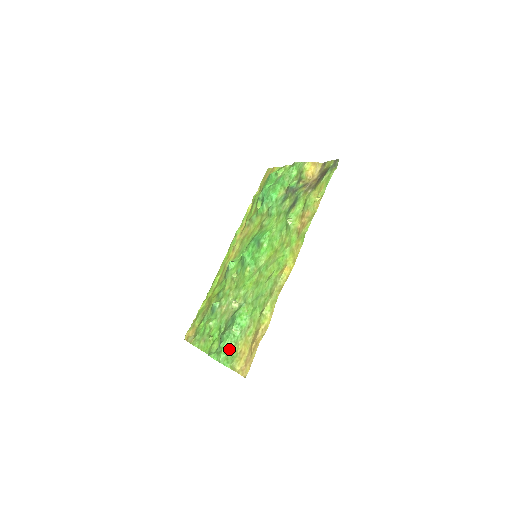
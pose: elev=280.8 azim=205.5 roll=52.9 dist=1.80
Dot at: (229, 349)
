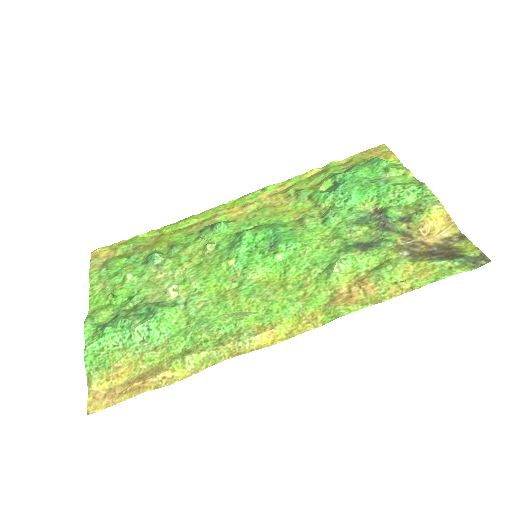
Dot at: (110, 346)
